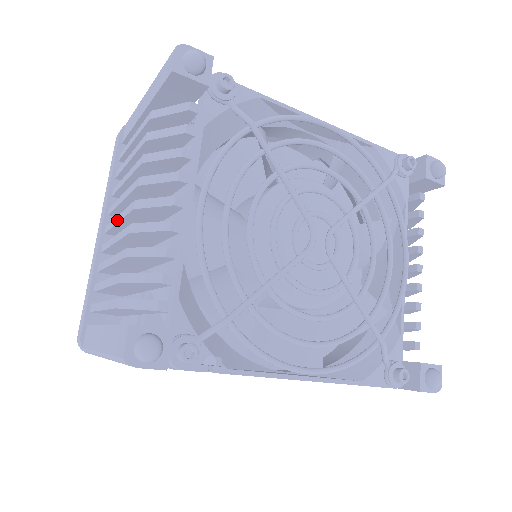
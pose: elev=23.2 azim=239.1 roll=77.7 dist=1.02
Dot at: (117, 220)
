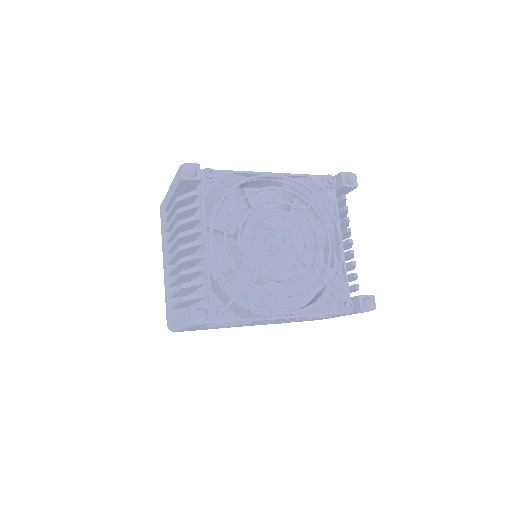
Dot at: (172, 257)
